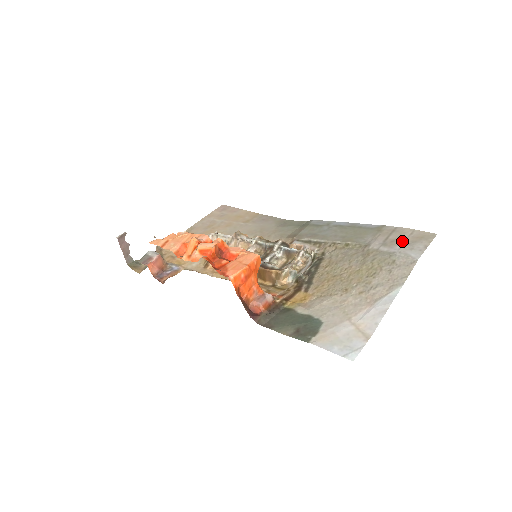
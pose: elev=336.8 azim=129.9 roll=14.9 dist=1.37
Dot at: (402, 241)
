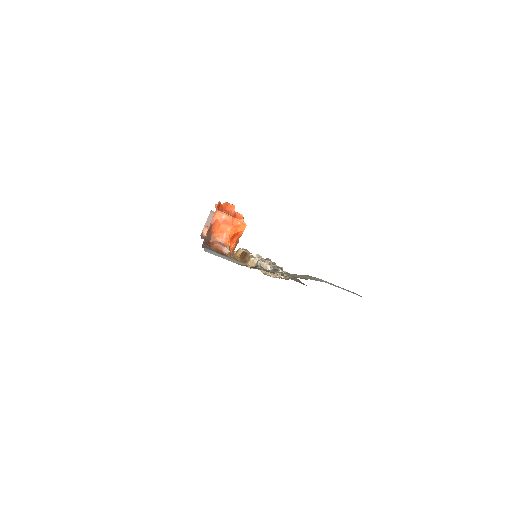
Dot at: occluded
